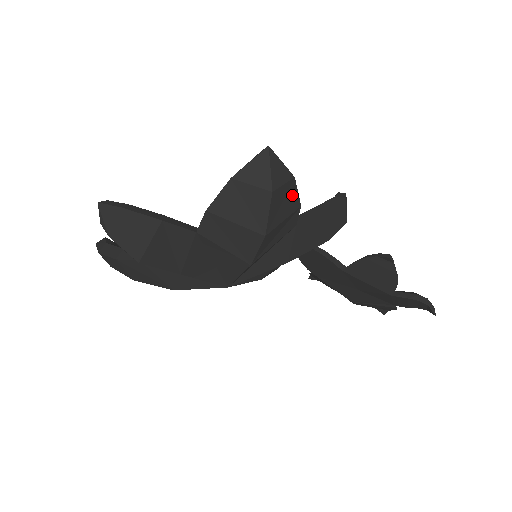
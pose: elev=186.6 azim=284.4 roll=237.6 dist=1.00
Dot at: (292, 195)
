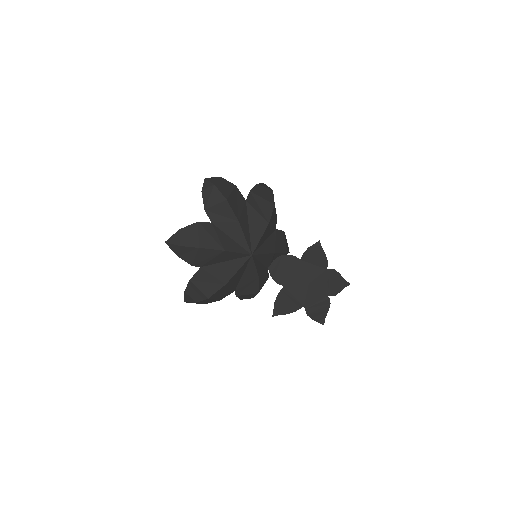
Dot at: occluded
